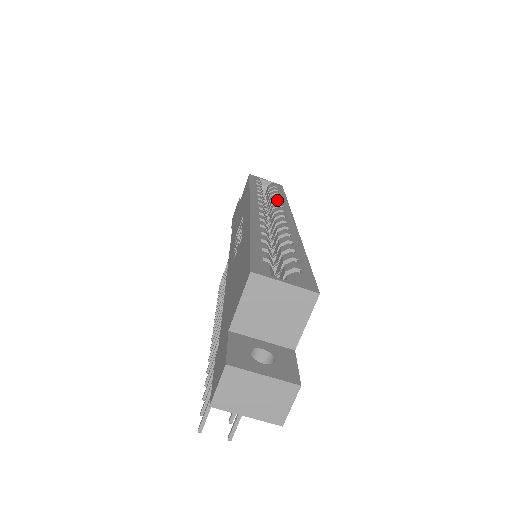
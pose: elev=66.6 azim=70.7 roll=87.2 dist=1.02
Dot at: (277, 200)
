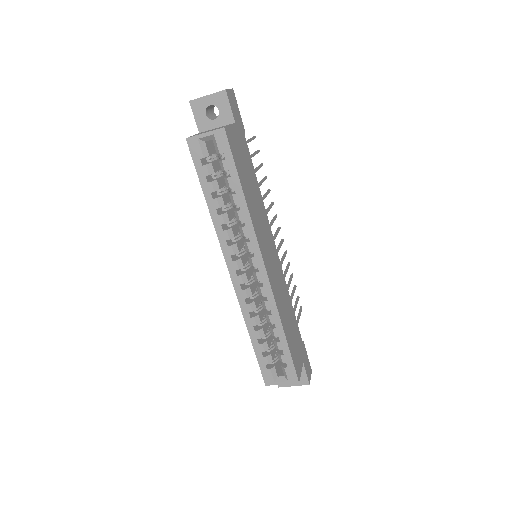
Dot at: occluded
